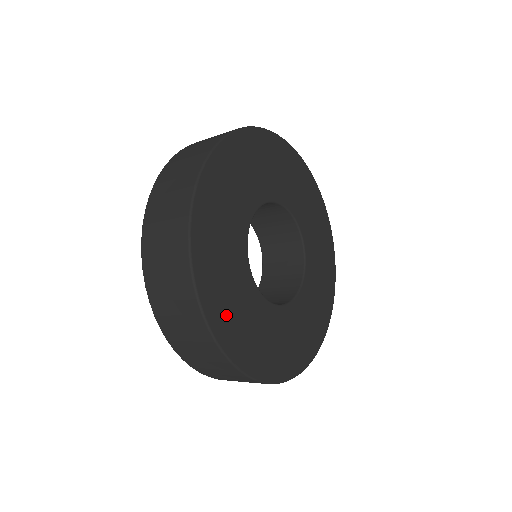
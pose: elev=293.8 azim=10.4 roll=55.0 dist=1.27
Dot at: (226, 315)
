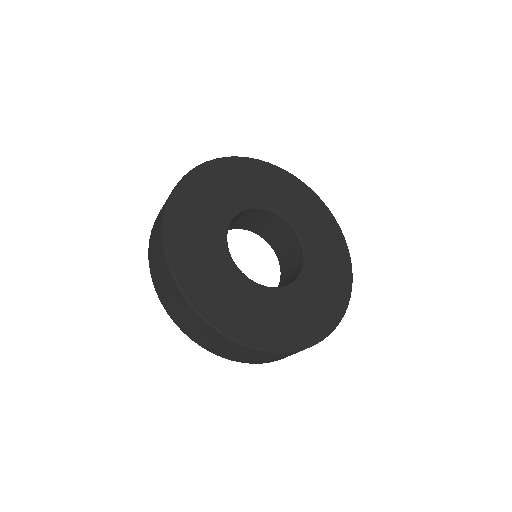
Dot at: (233, 317)
